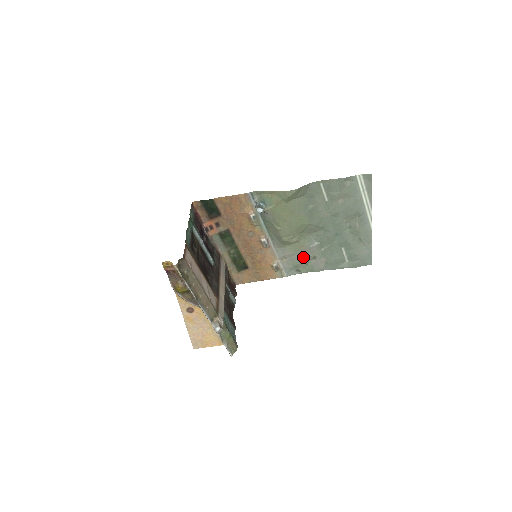
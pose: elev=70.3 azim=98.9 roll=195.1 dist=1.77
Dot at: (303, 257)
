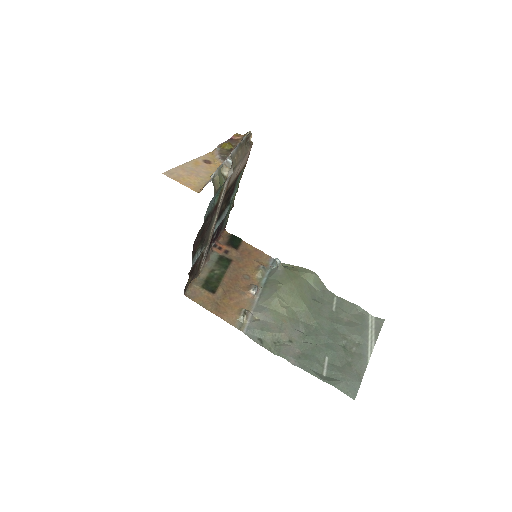
Dot at: (278, 331)
